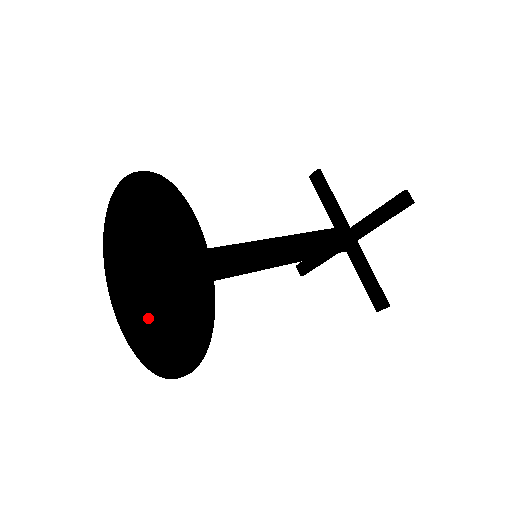
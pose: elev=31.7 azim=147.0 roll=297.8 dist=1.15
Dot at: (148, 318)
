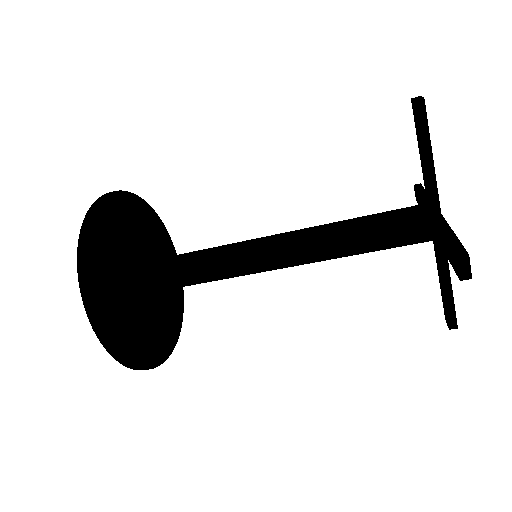
Dot at: occluded
